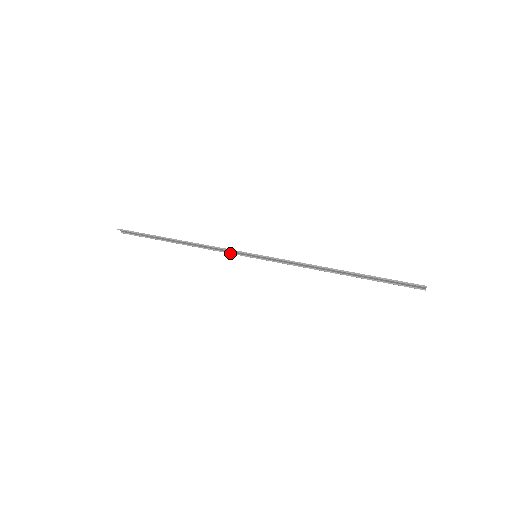
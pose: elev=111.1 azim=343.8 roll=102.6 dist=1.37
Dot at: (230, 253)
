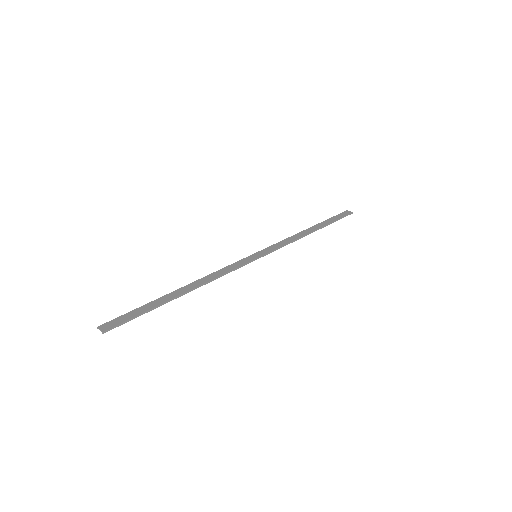
Dot at: (231, 266)
